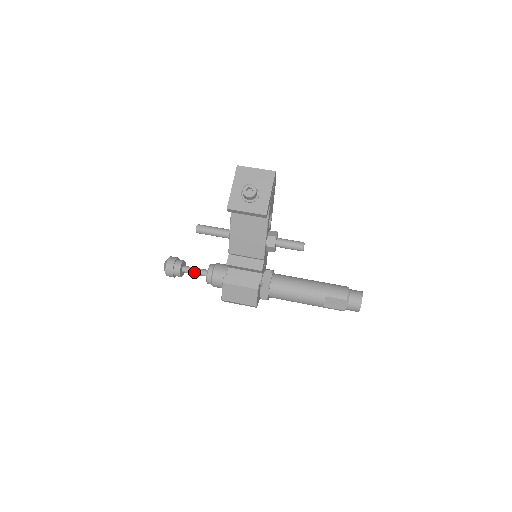
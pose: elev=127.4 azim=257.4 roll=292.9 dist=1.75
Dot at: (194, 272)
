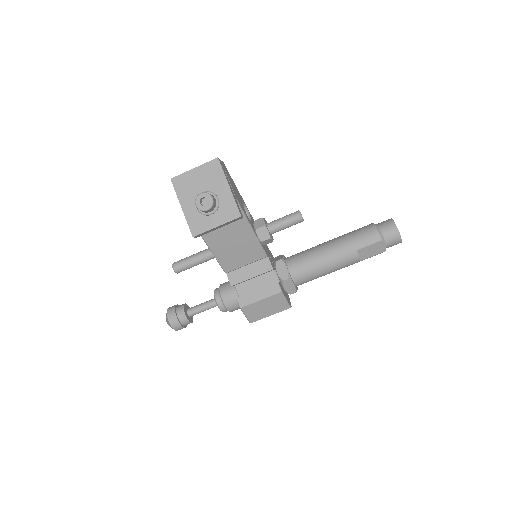
Dot at: (202, 310)
